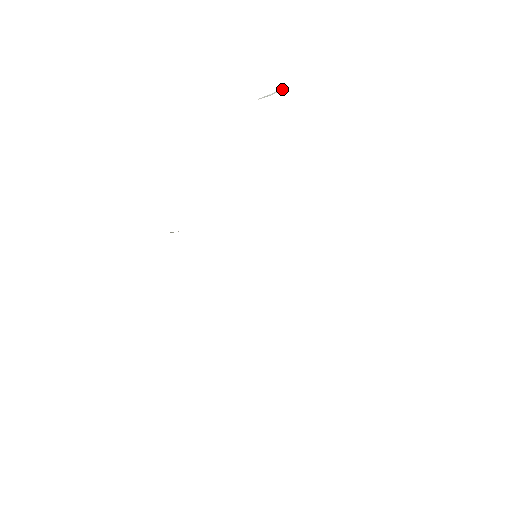
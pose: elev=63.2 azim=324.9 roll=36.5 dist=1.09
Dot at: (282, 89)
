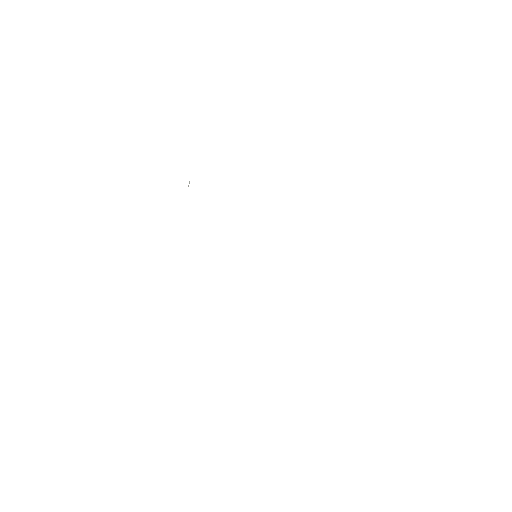
Dot at: occluded
